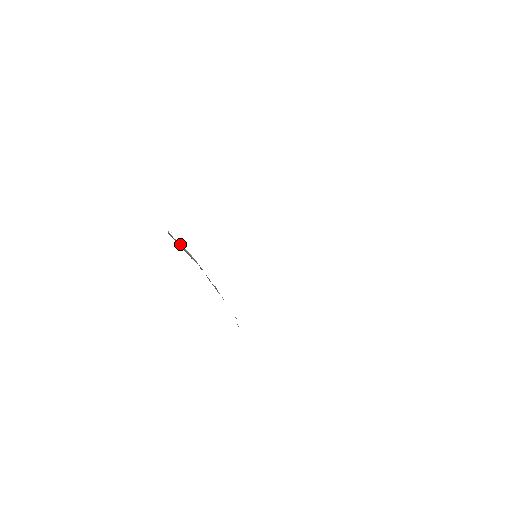
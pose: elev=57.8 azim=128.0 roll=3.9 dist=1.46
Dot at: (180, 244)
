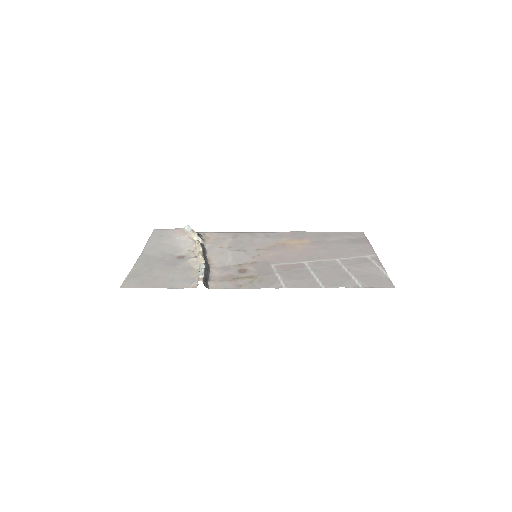
Dot at: (204, 275)
